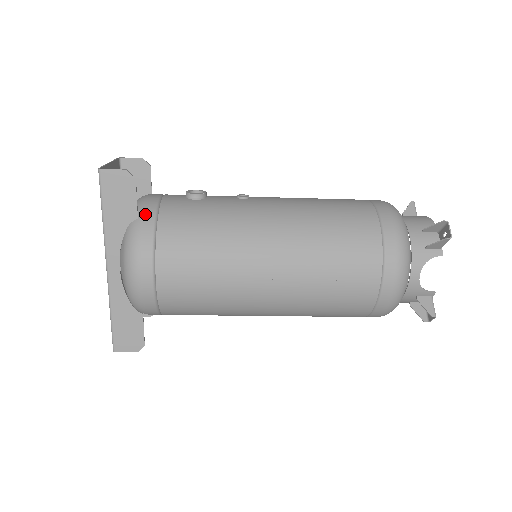
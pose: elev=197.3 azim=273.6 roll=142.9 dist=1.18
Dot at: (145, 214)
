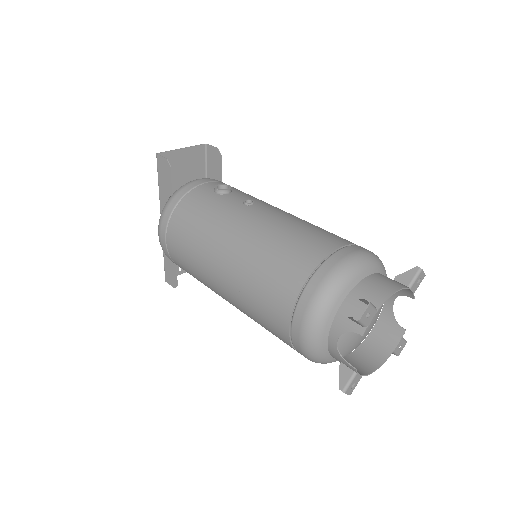
Dot at: (178, 194)
